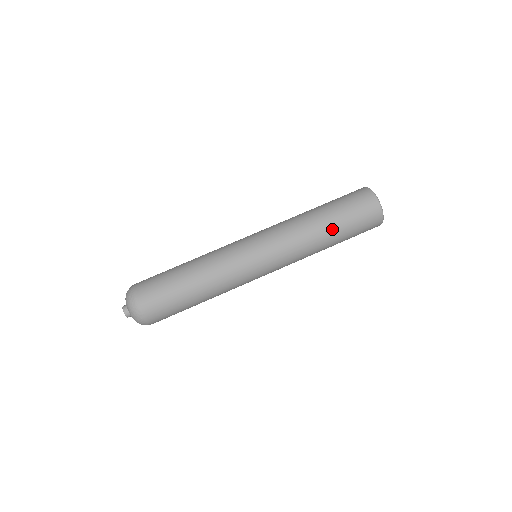
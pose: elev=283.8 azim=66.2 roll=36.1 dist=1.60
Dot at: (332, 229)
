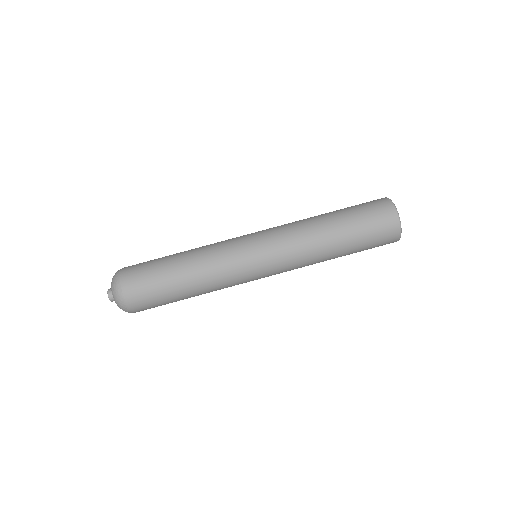
Dot at: (338, 225)
